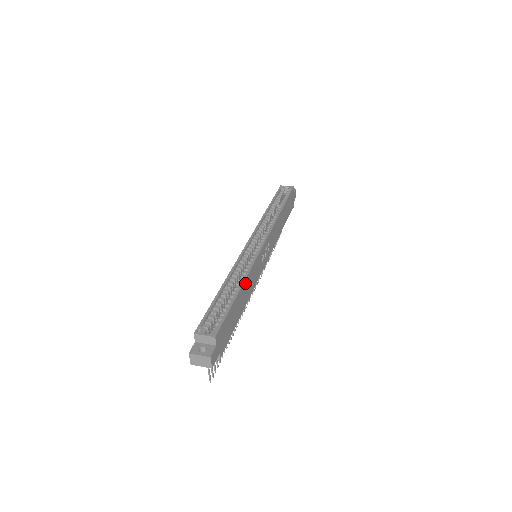
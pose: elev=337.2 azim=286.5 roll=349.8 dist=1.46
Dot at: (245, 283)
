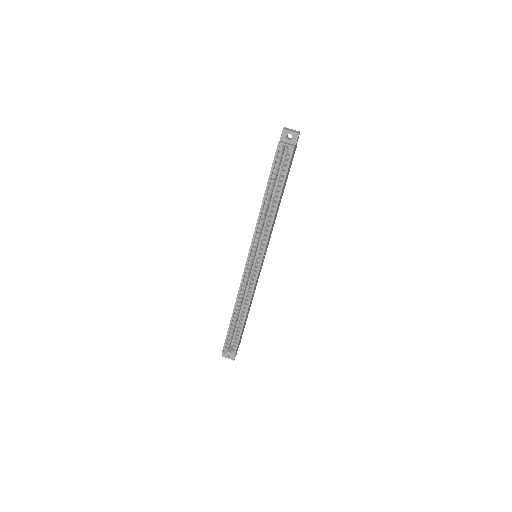
Dot at: (248, 309)
